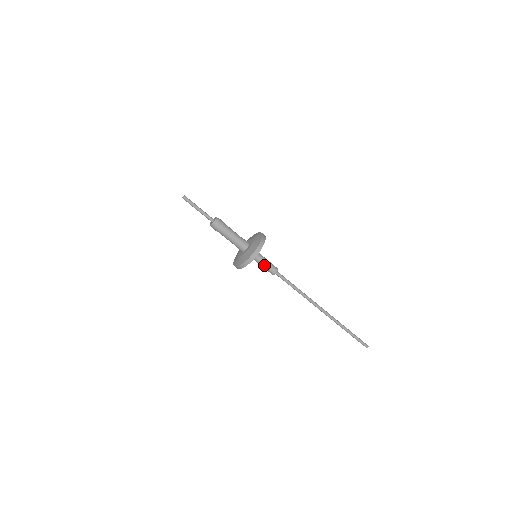
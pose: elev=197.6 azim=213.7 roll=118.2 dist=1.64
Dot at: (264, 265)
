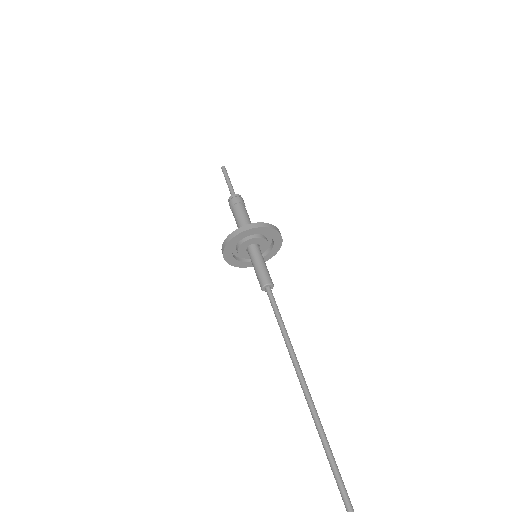
Dot at: (258, 267)
